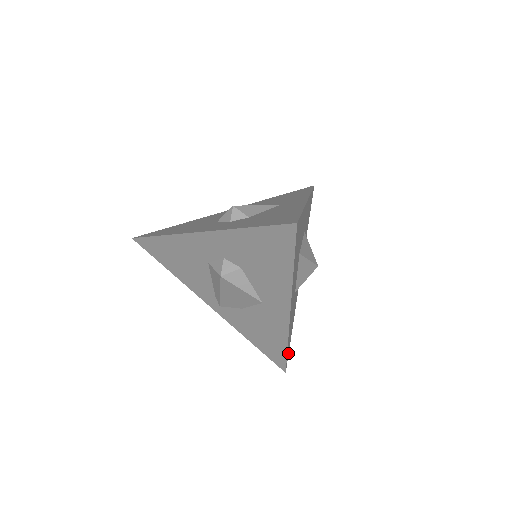
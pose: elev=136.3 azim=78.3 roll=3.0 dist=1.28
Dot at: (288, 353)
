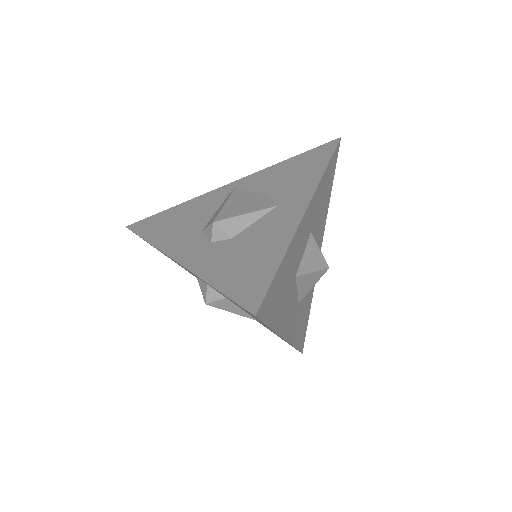
Dot at: (304, 337)
